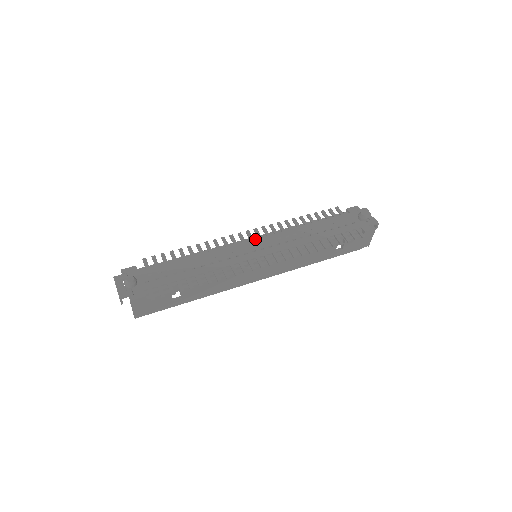
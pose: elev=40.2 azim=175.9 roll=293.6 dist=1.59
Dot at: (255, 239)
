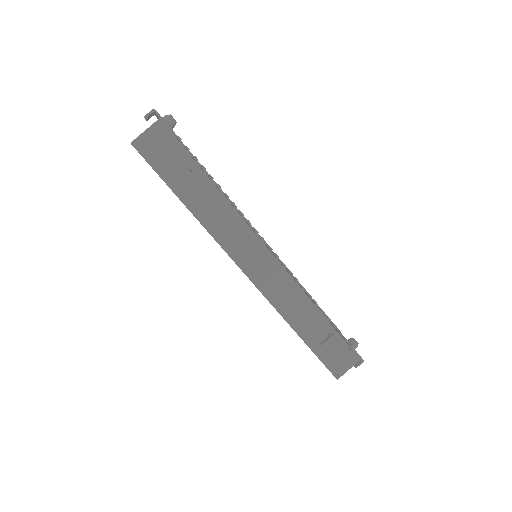
Dot at: occluded
